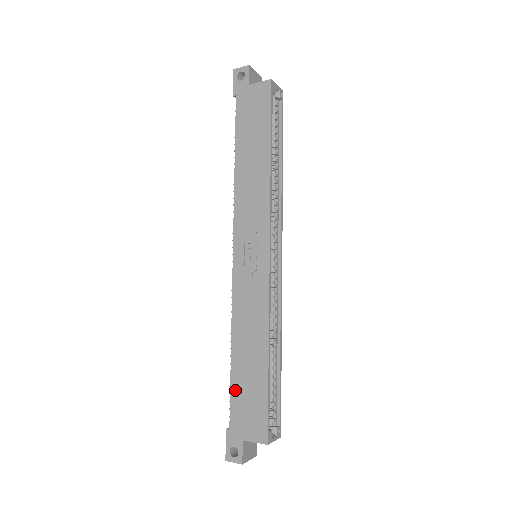
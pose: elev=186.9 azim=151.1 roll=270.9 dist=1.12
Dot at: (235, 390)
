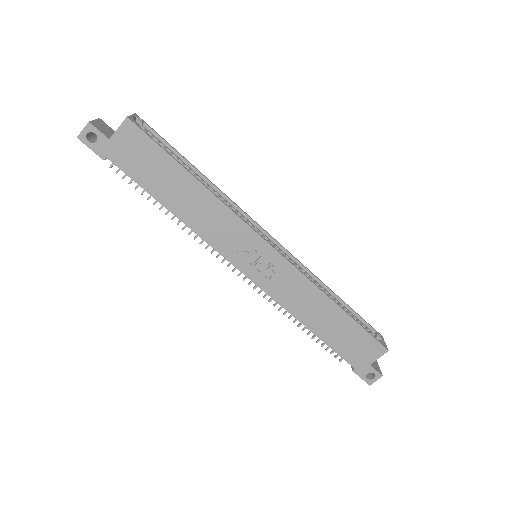
Dot at: (336, 346)
